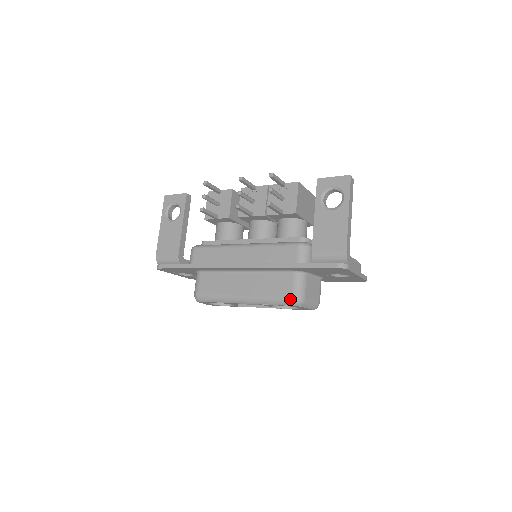
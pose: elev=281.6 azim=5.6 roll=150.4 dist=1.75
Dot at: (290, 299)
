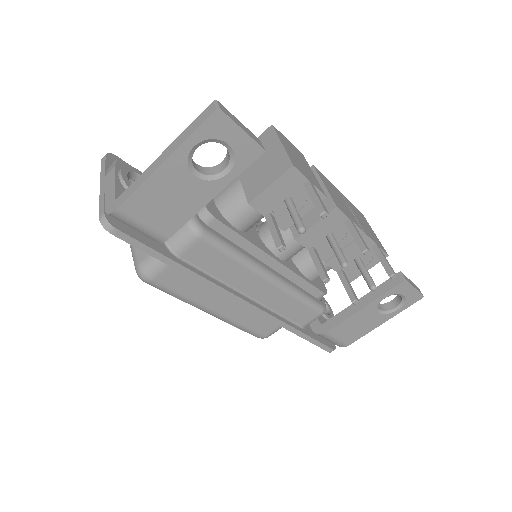
Dot at: (261, 337)
